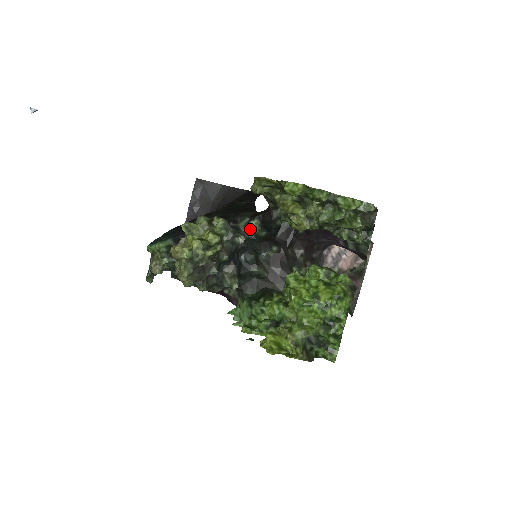
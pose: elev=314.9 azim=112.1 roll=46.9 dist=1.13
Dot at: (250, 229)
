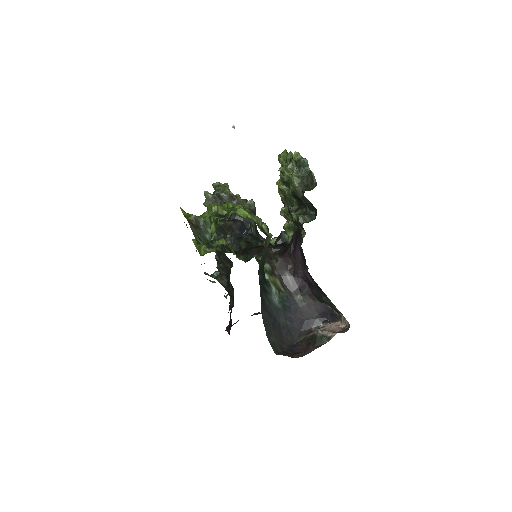
Dot at: occluded
